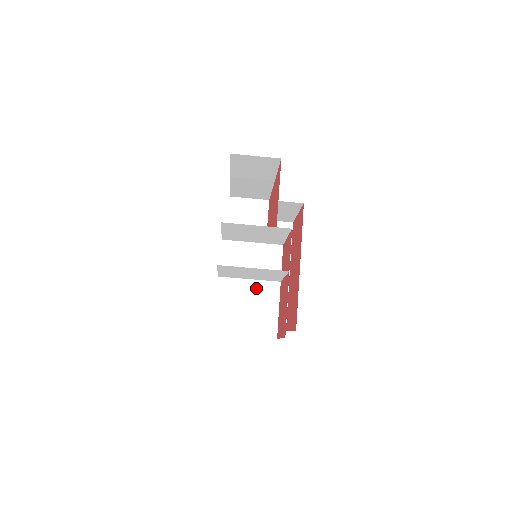
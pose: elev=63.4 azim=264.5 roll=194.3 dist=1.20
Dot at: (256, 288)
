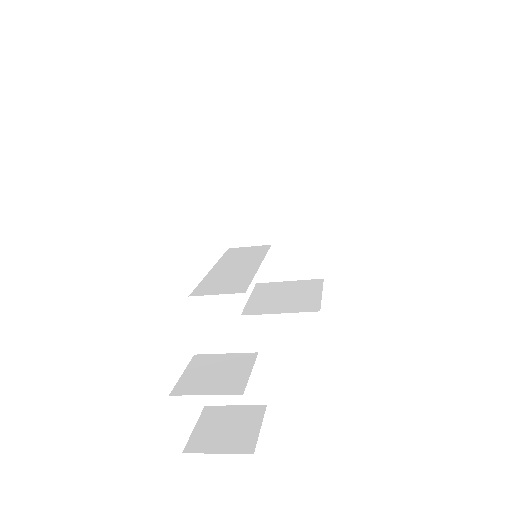
Dot at: occluded
